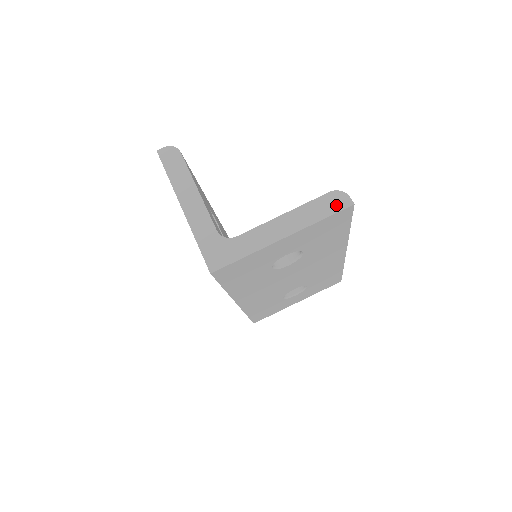
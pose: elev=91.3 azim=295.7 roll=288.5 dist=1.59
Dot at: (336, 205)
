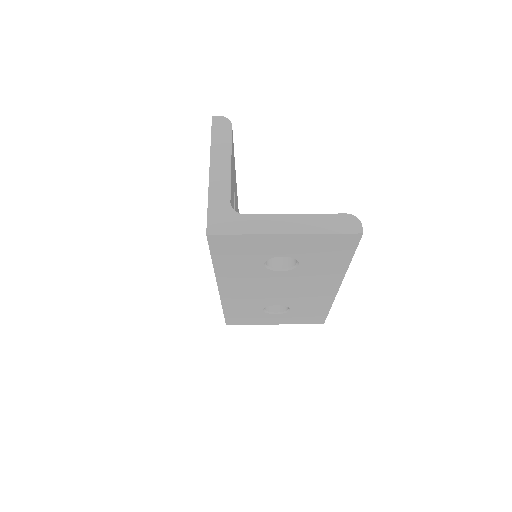
Dot at: (346, 227)
